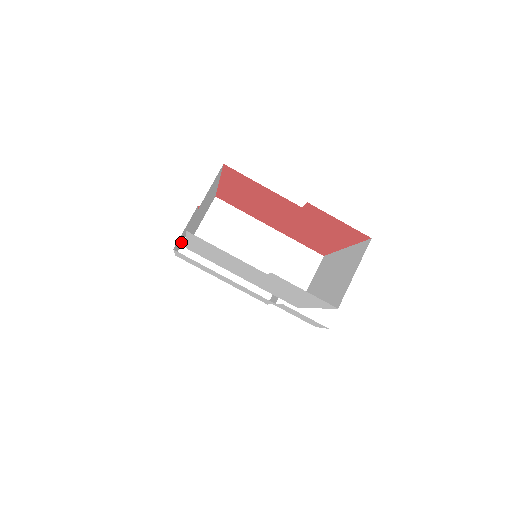
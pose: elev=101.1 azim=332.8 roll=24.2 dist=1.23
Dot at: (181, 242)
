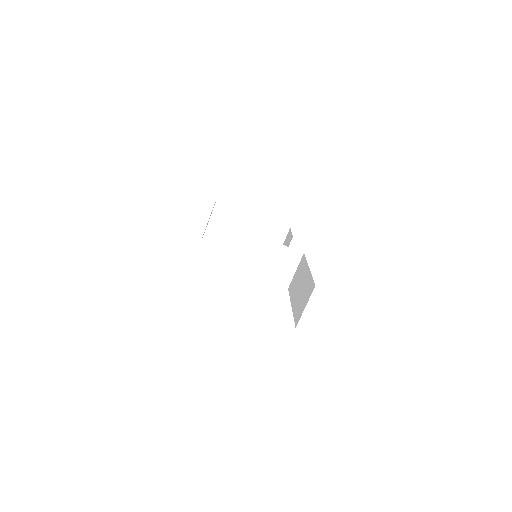
Dot at: (207, 224)
